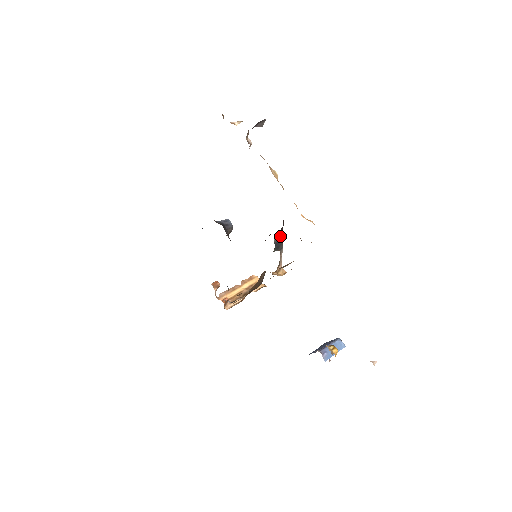
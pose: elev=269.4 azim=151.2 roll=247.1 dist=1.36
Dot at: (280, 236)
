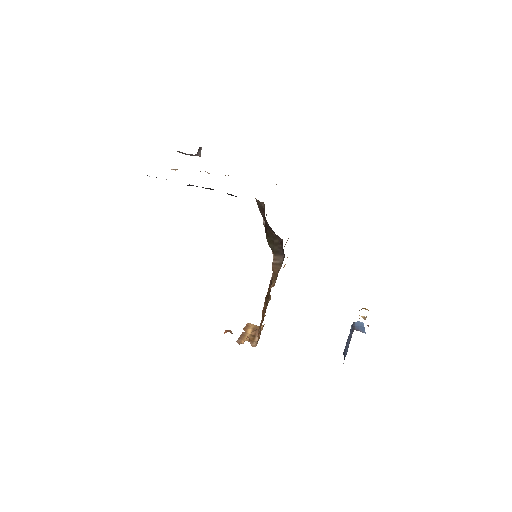
Dot at: occluded
